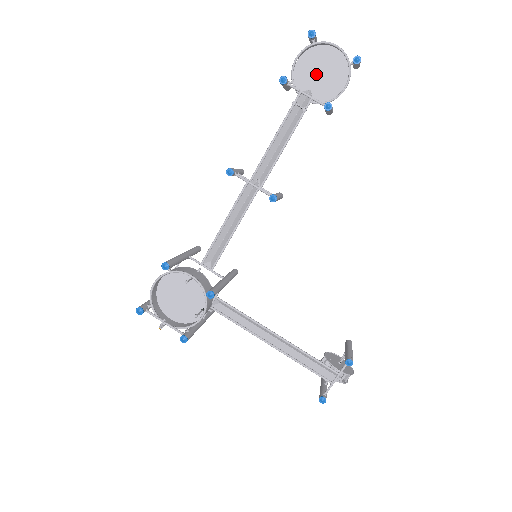
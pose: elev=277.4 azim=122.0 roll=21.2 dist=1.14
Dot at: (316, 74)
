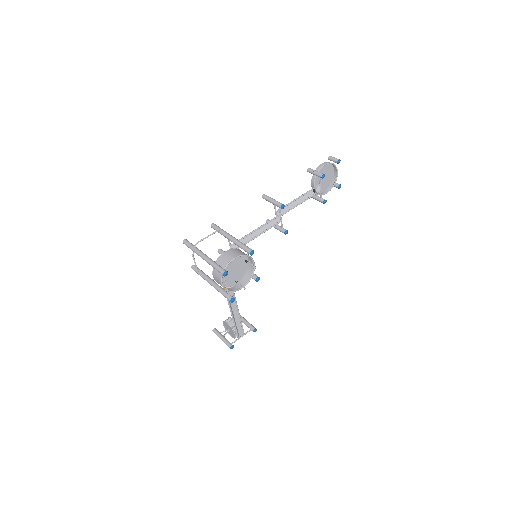
Dot at: occluded
